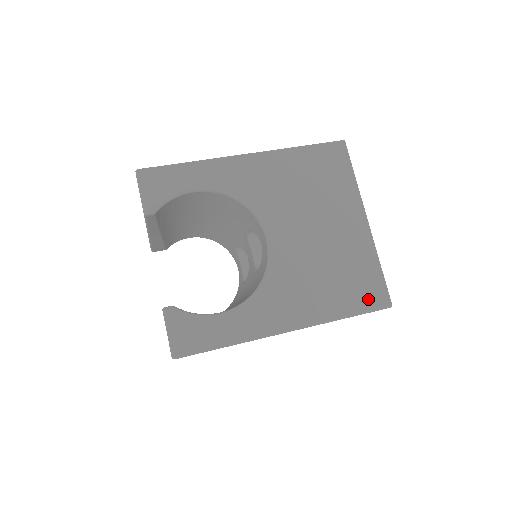
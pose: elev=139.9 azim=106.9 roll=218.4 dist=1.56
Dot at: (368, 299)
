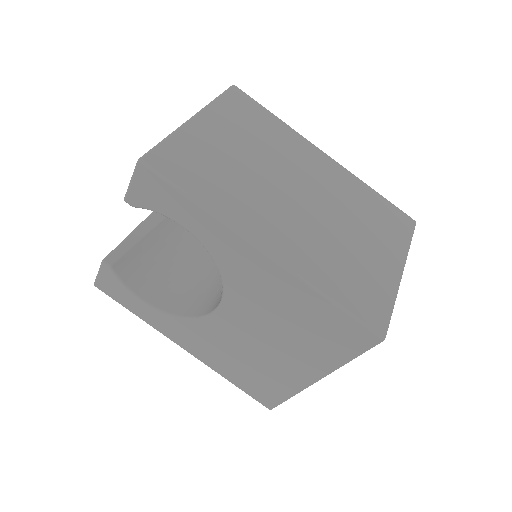
Dot at: (257, 394)
